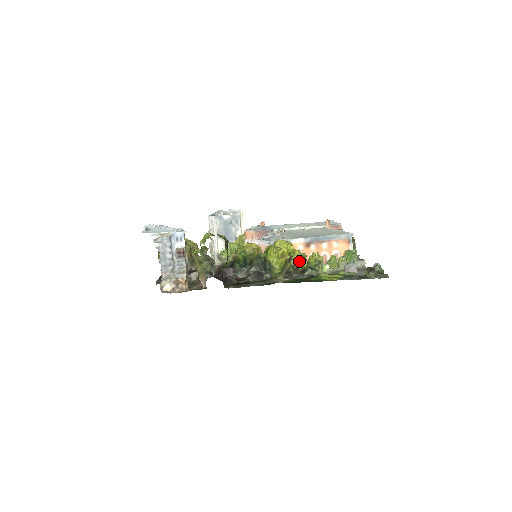
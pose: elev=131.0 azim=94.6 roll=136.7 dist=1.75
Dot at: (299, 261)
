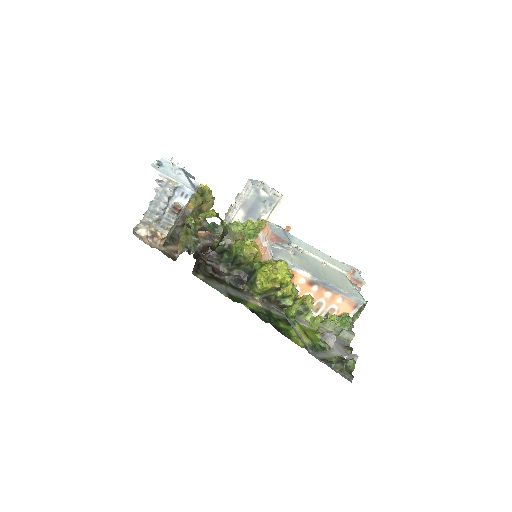
Dot at: (286, 296)
